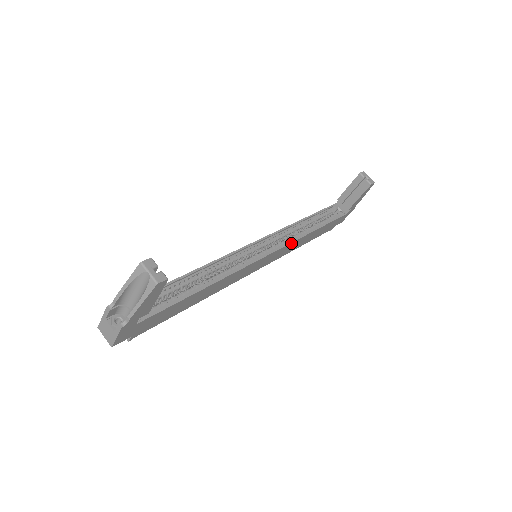
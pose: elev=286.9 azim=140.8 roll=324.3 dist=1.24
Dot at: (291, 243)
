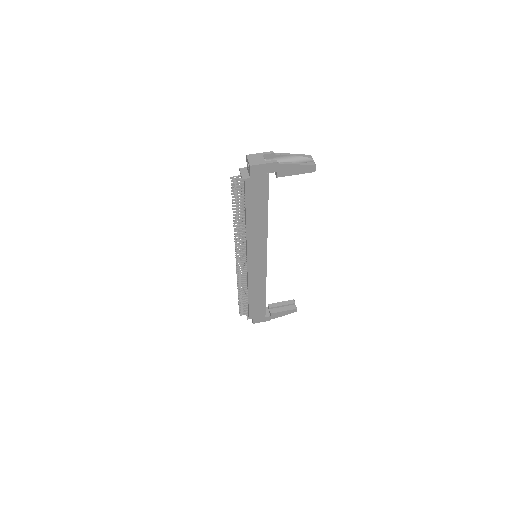
Dot at: (265, 276)
